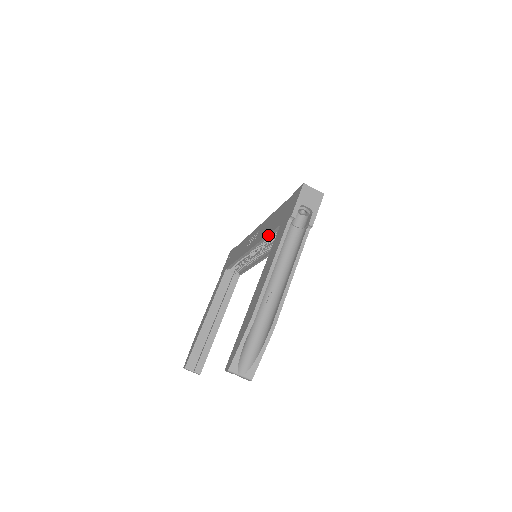
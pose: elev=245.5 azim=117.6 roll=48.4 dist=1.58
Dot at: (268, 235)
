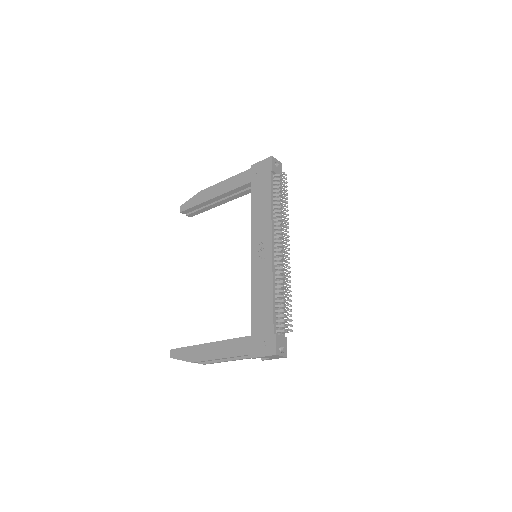
Dot at: (252, 306)
